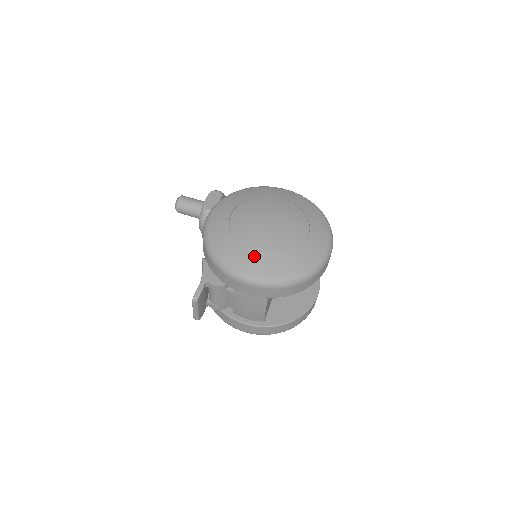
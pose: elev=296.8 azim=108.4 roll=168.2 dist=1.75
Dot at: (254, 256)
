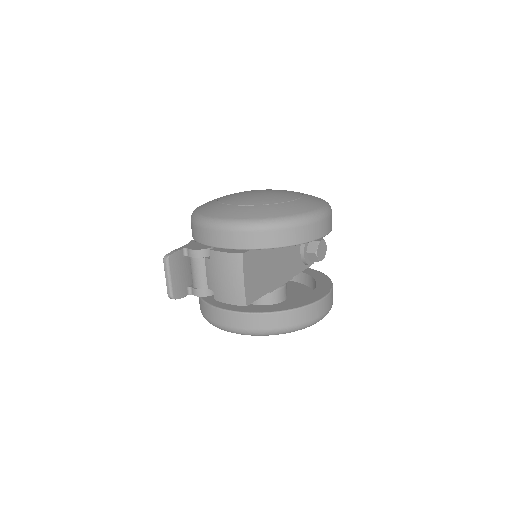
Dot at: (230, 207)
